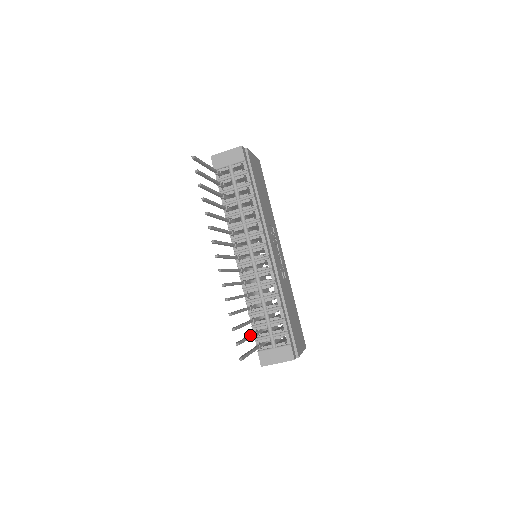
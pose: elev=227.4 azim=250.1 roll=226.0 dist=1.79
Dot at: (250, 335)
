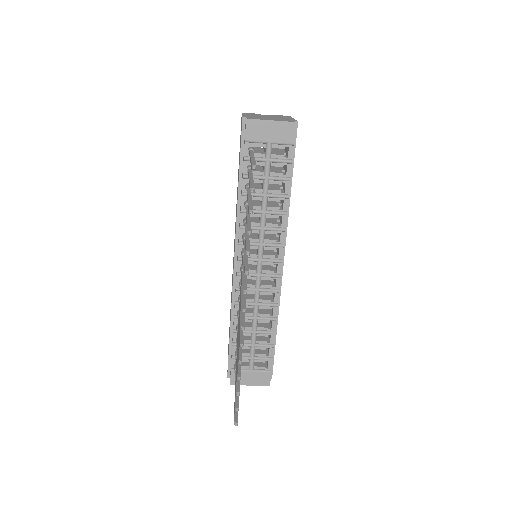
Dot at: occluded
